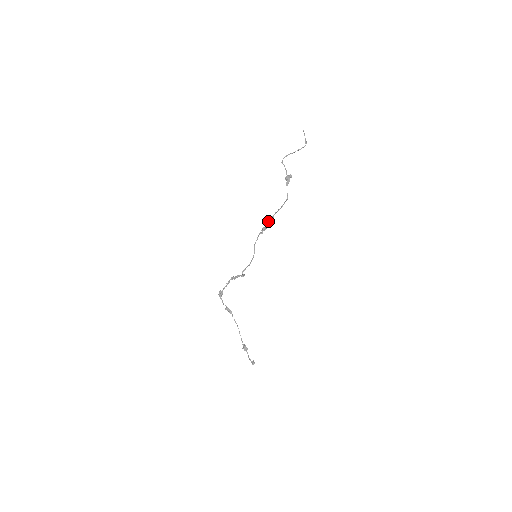
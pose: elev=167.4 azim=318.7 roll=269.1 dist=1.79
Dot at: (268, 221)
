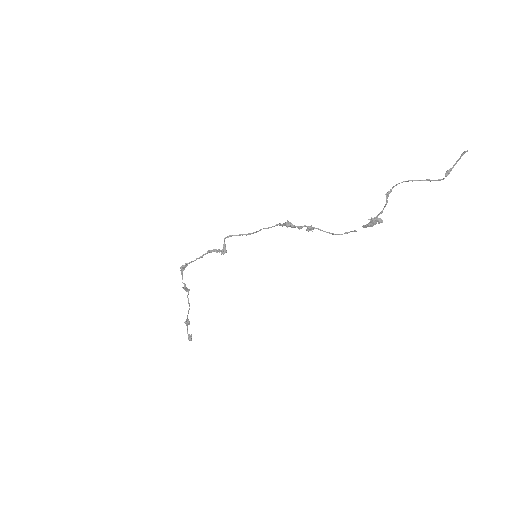
Dot at: (301, 227)
